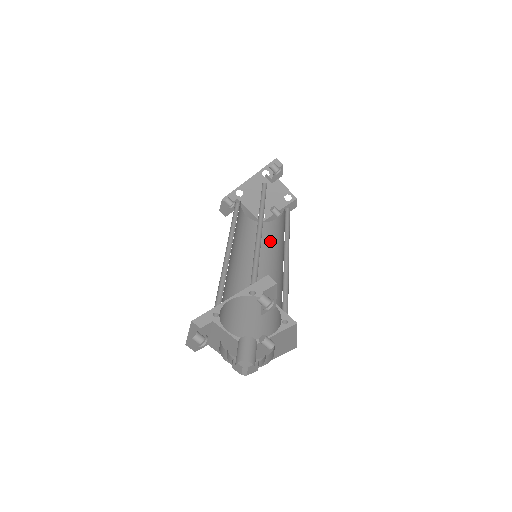
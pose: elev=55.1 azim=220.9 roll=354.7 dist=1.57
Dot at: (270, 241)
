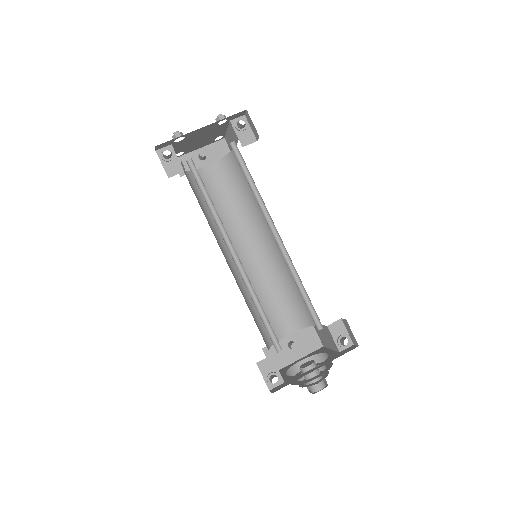
Dot at: (218, 206)
